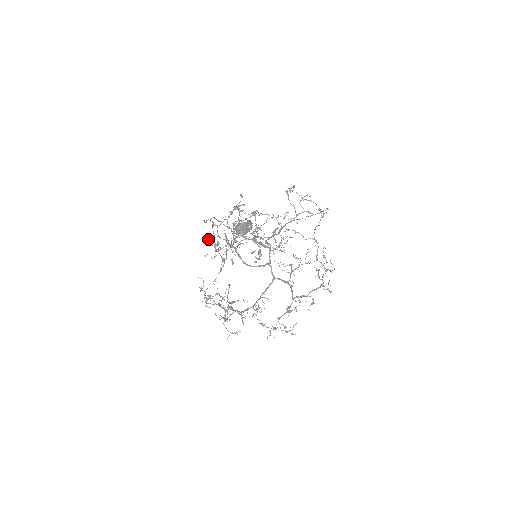
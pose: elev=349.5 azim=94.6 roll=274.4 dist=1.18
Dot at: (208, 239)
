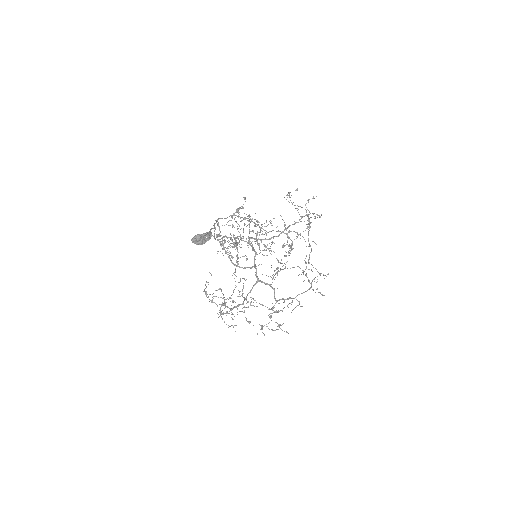
Dot at: (217, 237)
